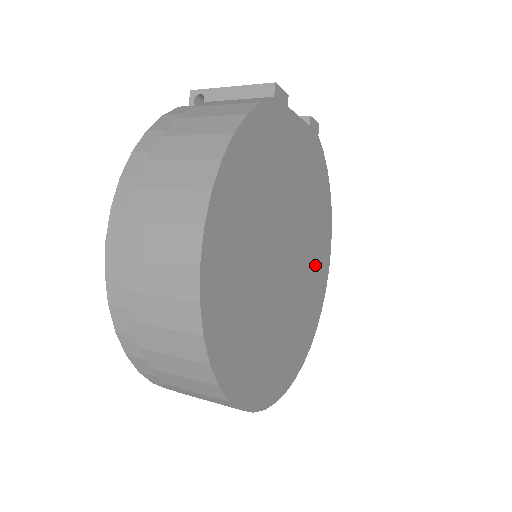
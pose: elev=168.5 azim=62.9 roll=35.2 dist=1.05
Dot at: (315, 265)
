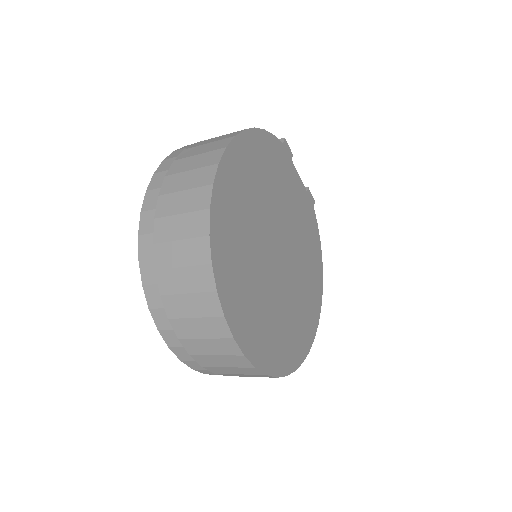
Dot at: (305, 299)
